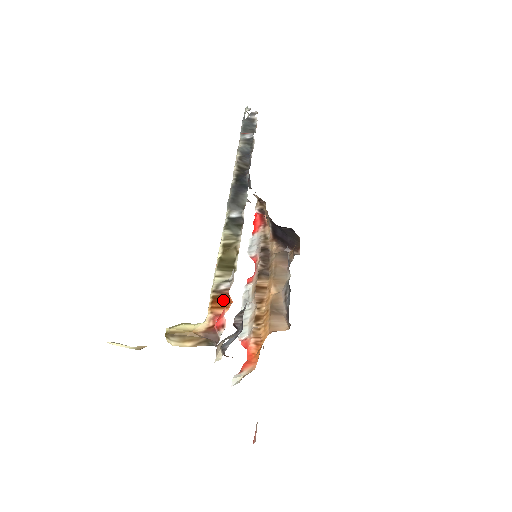
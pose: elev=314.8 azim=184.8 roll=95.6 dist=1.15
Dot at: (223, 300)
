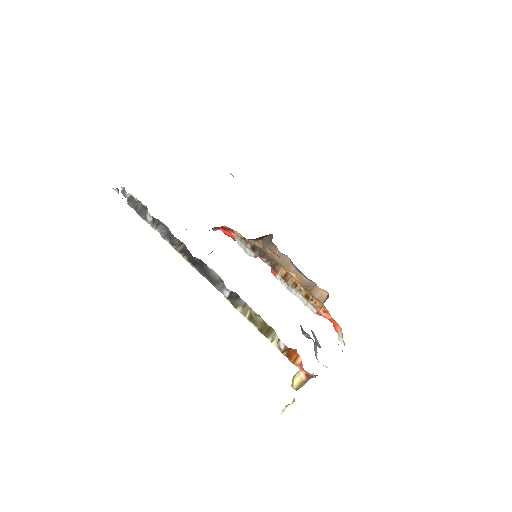
Dot at: (292, 353)
